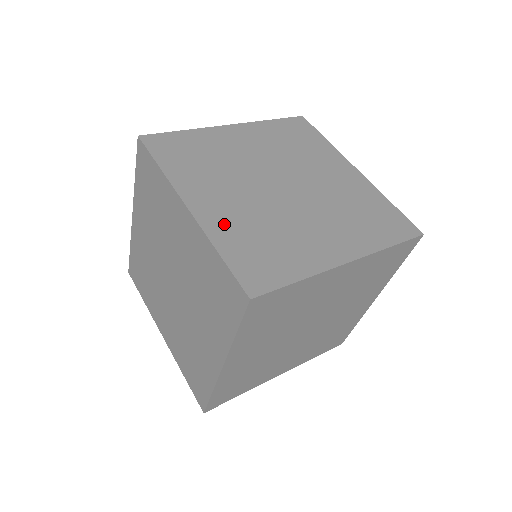
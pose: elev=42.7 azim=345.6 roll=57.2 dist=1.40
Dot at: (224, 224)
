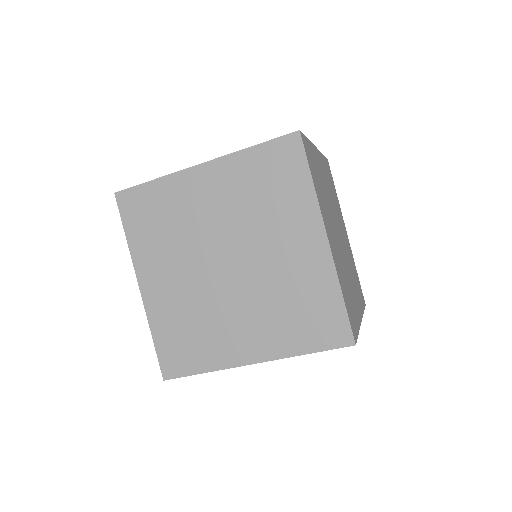
Dot at: (338, 265)
